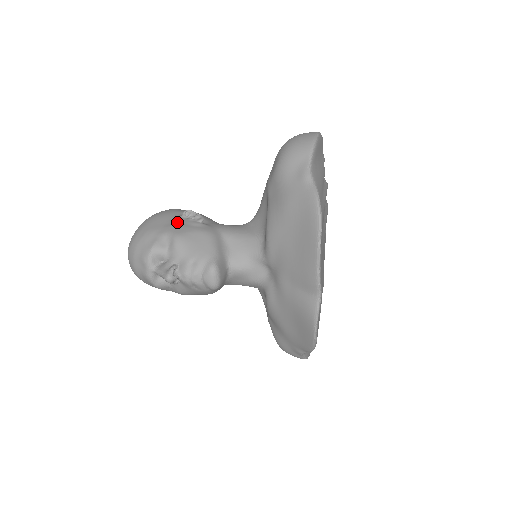
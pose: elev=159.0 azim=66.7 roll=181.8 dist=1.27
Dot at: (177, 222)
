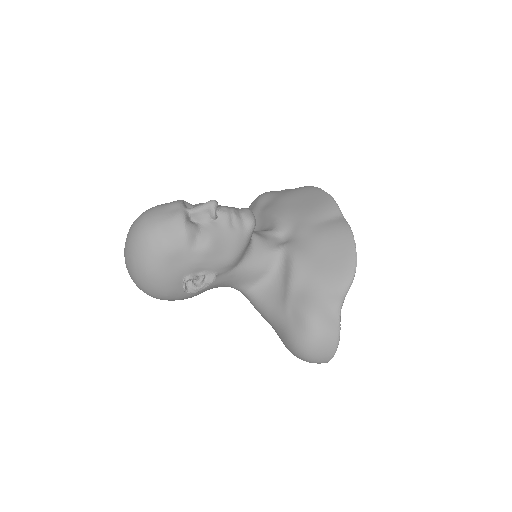
Dot at: occluded
